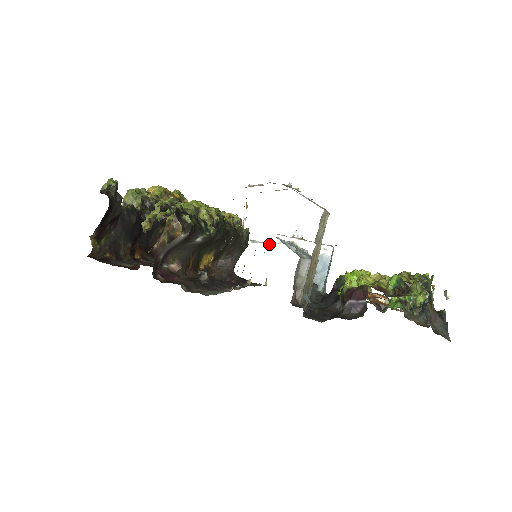
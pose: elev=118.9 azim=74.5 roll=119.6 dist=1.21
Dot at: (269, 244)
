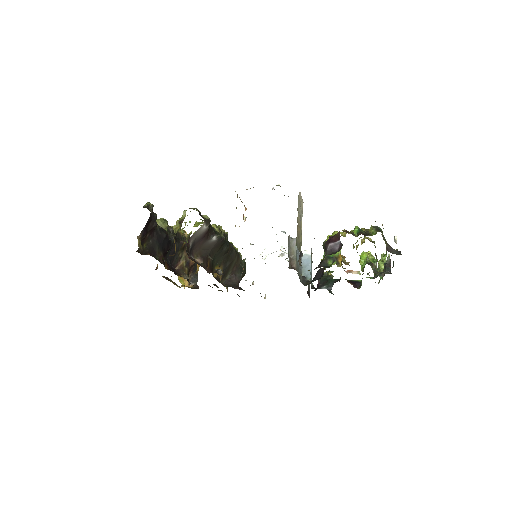
Dot at: occluded
